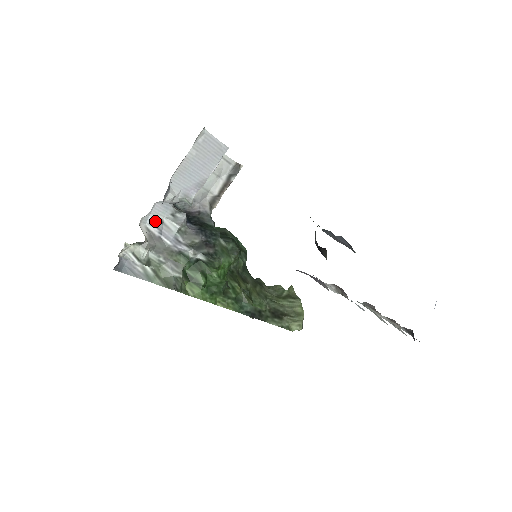
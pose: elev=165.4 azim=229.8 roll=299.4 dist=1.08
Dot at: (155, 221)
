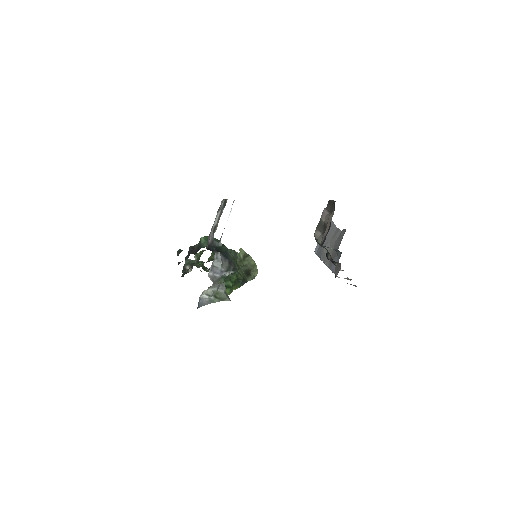
Dot at: (211, 268)
